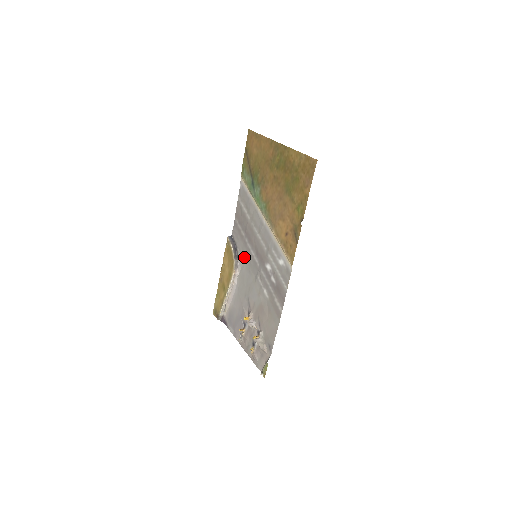
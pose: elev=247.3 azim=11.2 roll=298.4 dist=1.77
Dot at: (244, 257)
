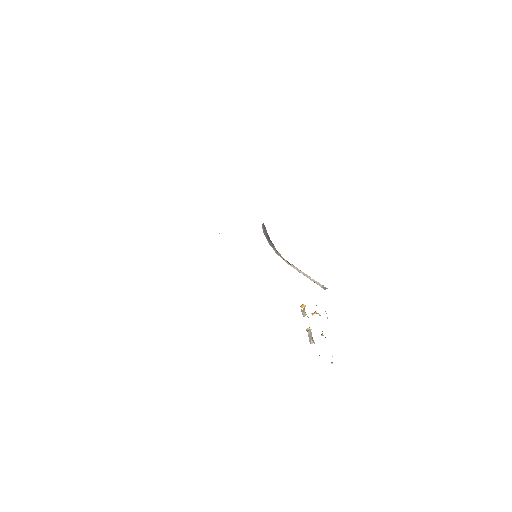
Dot at: occluded
